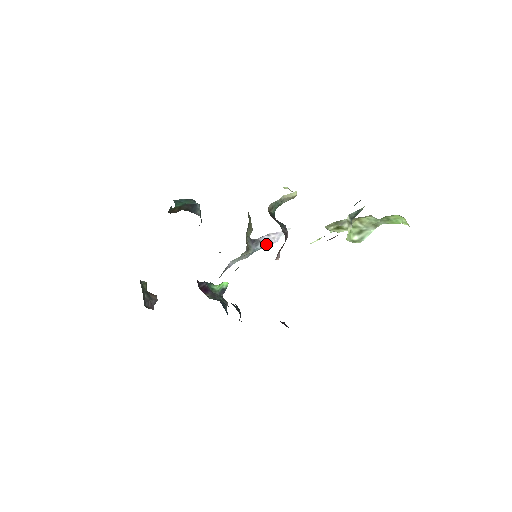
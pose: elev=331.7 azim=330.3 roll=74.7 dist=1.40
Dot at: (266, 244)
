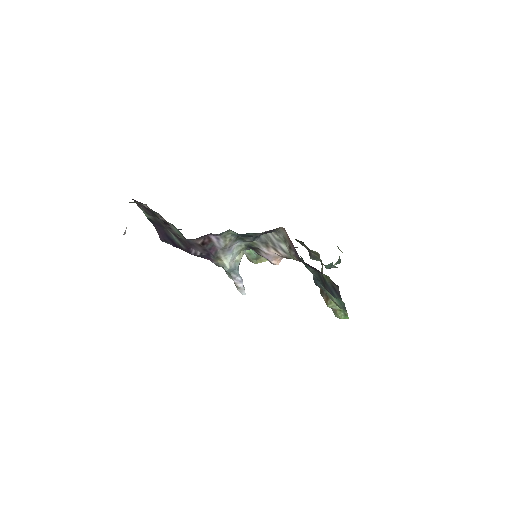
Dot at: occluded
